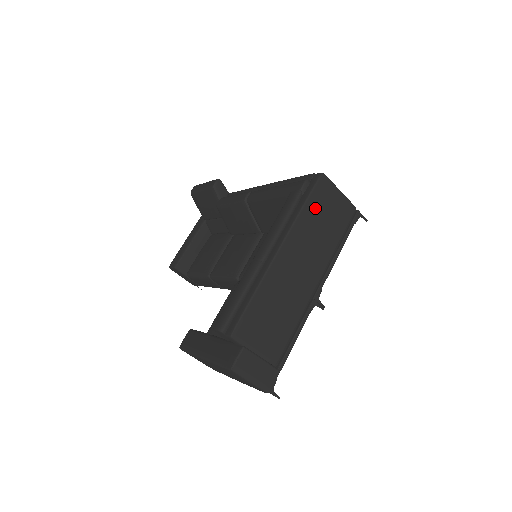
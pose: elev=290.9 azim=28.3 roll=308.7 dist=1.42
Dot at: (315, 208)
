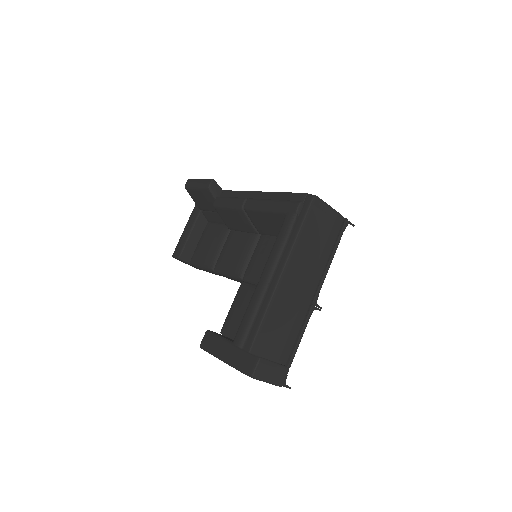
Dot at: (310, 228)
